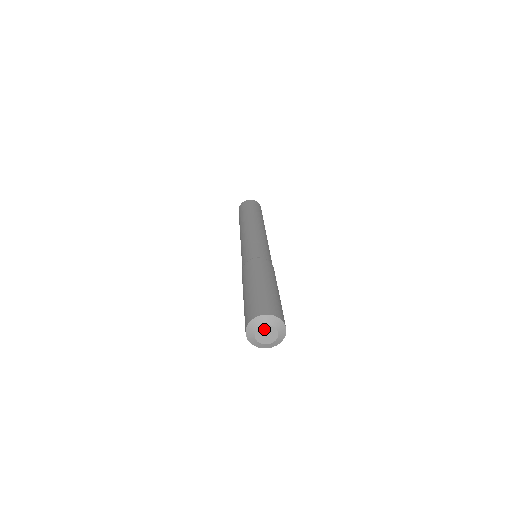
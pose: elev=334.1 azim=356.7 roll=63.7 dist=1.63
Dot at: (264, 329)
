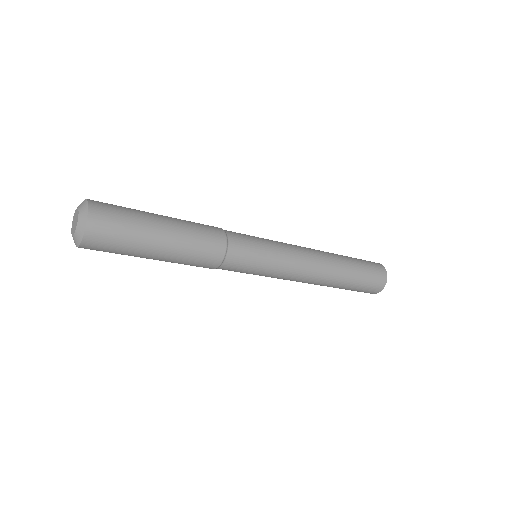
Dot at: (75, 215)
